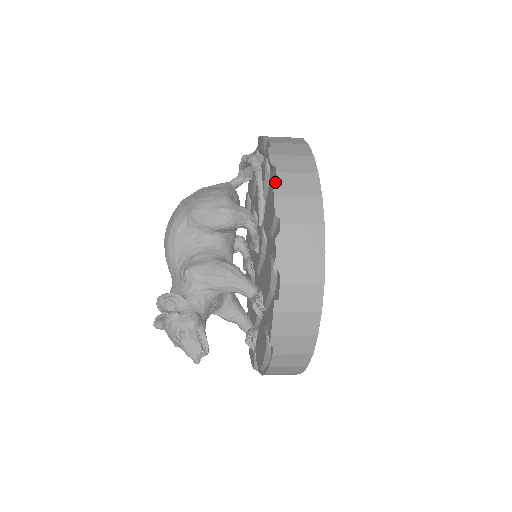
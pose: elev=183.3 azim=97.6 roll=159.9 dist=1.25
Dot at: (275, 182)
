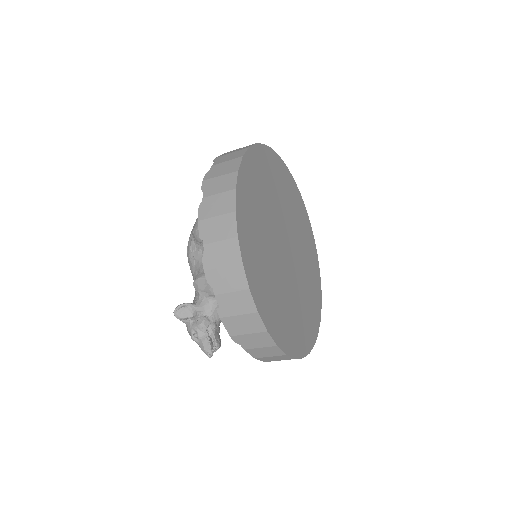
Dot at: (200, 208)
